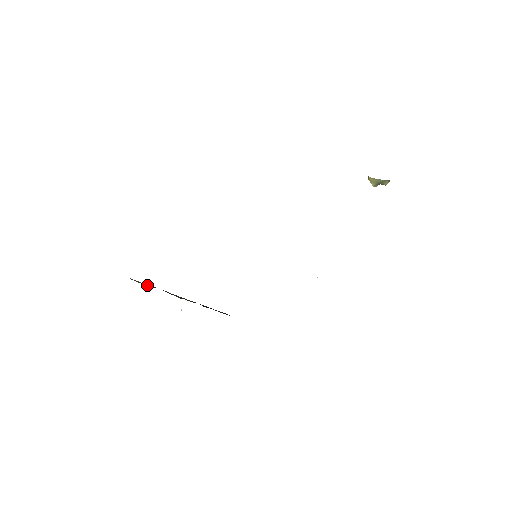
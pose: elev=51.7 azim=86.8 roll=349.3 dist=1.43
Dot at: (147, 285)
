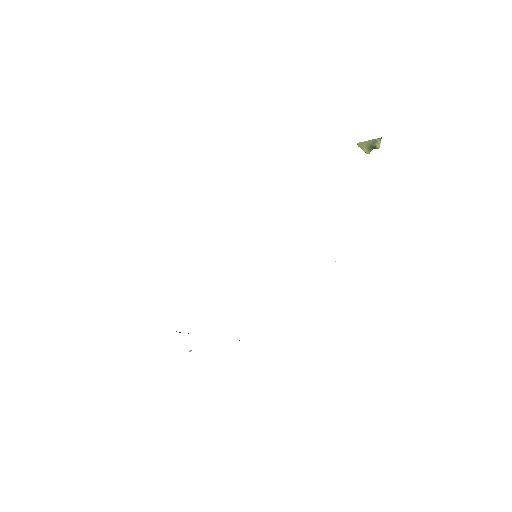
Dot at: occluded
